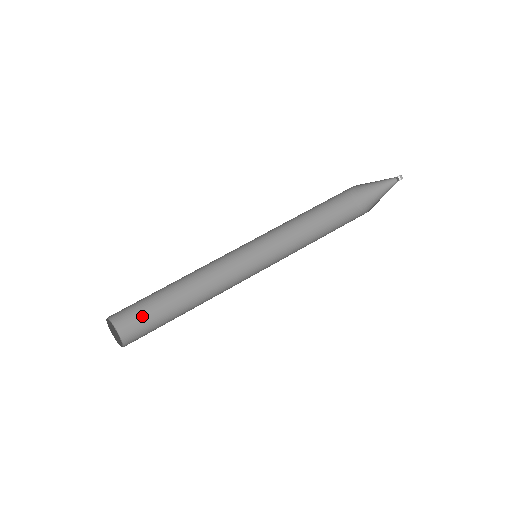
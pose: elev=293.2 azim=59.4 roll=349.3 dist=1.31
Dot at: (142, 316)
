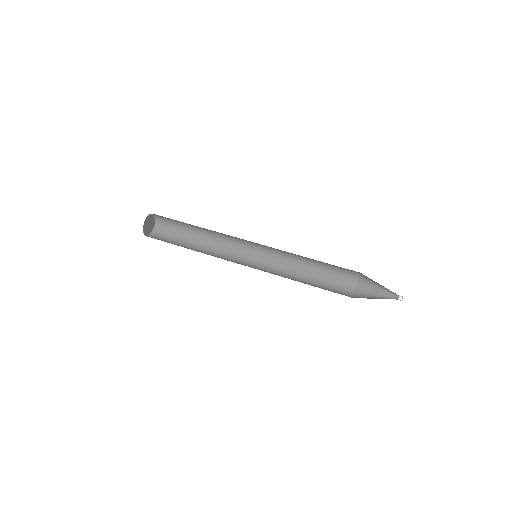
Dot at: (173, 223)
